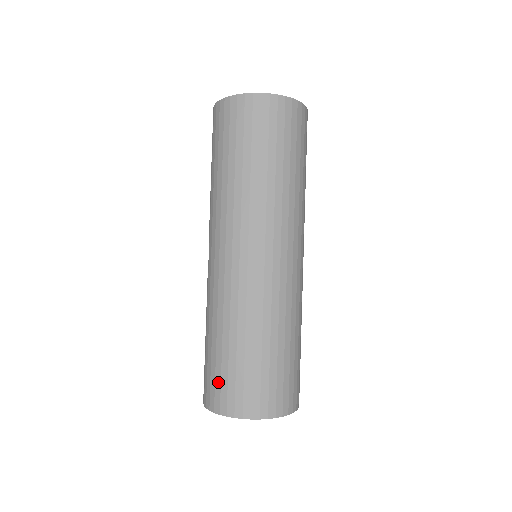
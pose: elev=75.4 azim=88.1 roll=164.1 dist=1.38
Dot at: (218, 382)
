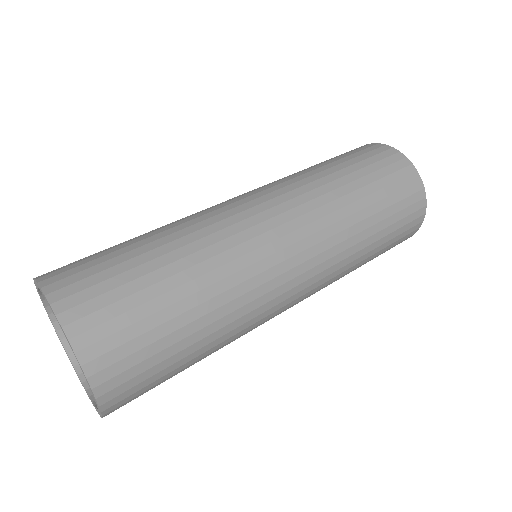
Dot at: (89, 265)
